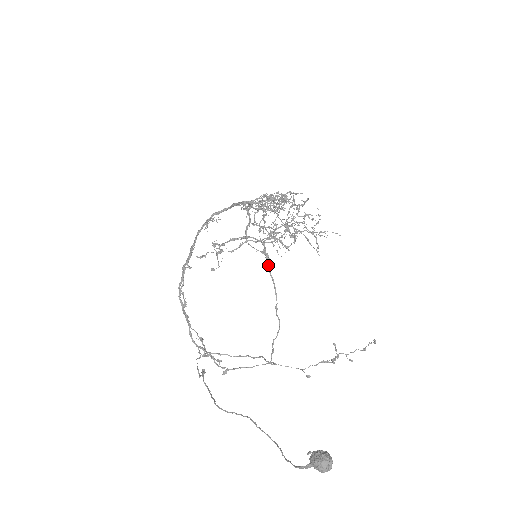
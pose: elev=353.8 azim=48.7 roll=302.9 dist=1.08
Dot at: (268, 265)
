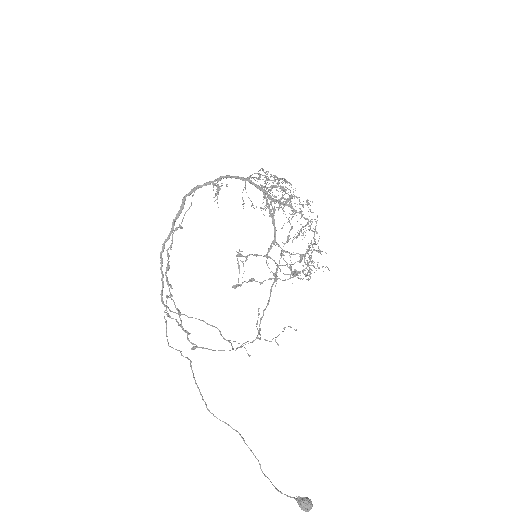
Dot at: occluded
